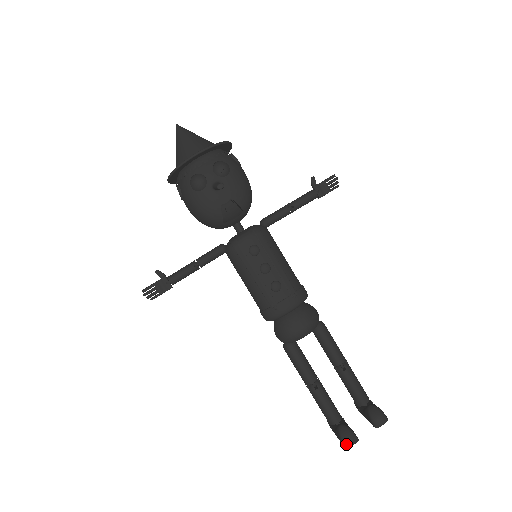
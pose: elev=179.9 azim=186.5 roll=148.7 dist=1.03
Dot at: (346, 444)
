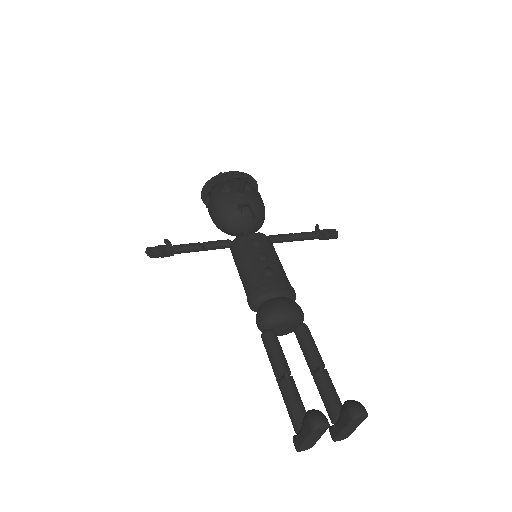
Dot at: (314, 422)
